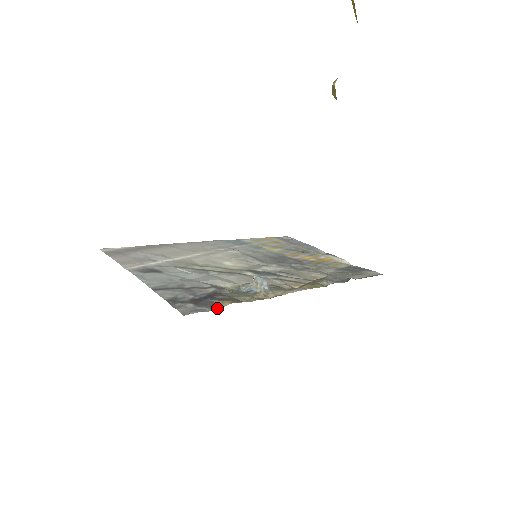
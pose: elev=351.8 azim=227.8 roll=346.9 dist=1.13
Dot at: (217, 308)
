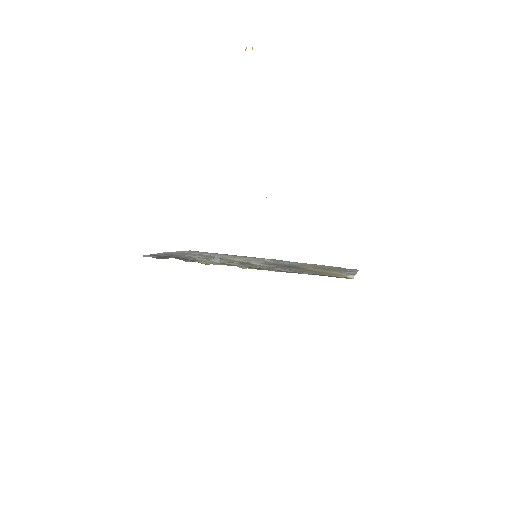
Dot at: occluded
